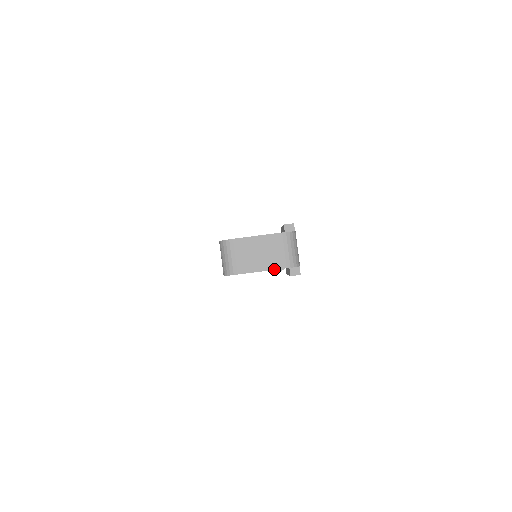
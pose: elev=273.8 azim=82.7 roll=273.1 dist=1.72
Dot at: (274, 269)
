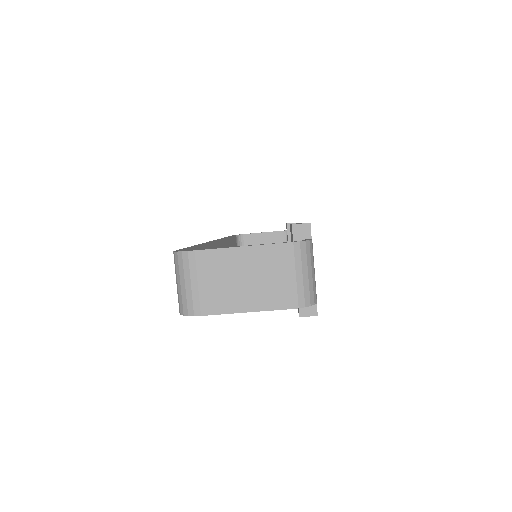
Dot at: (268, 309)
